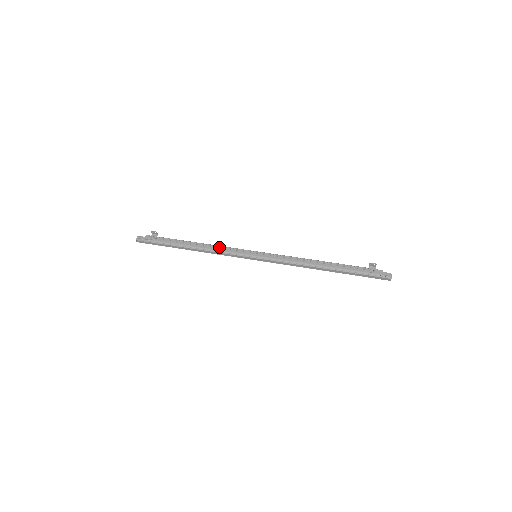
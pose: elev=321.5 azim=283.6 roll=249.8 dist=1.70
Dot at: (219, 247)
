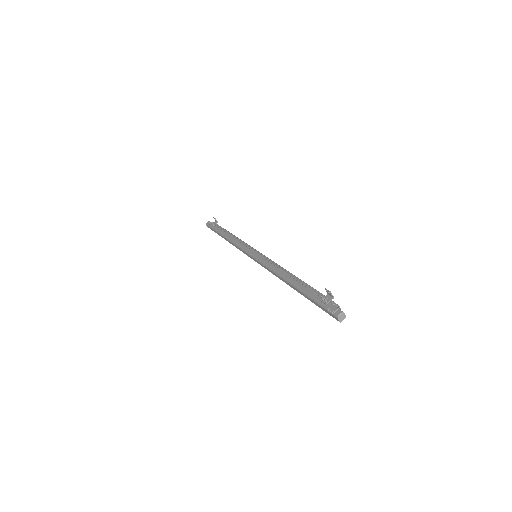
Dot at: (239, 240)
